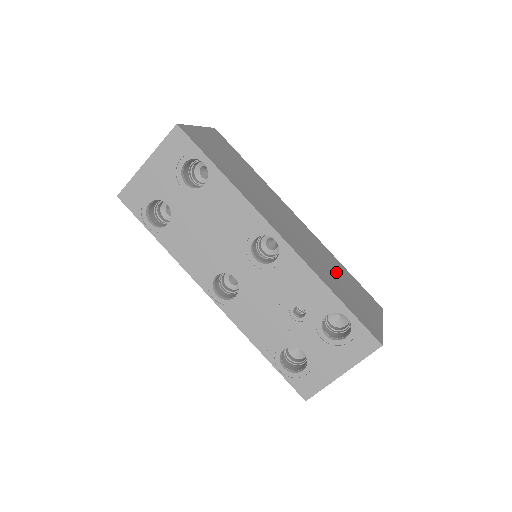
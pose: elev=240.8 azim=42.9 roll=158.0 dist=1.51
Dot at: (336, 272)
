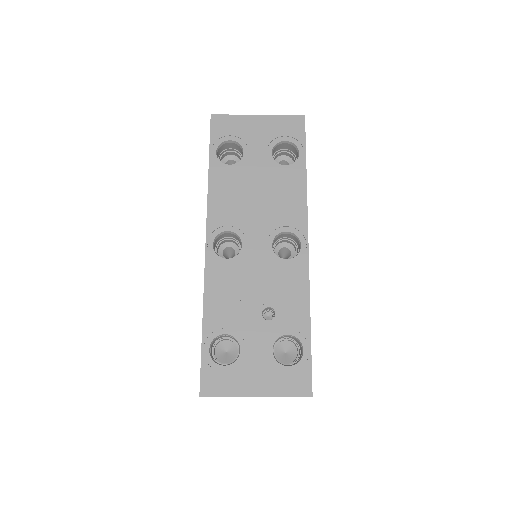
Dot at: occluded
